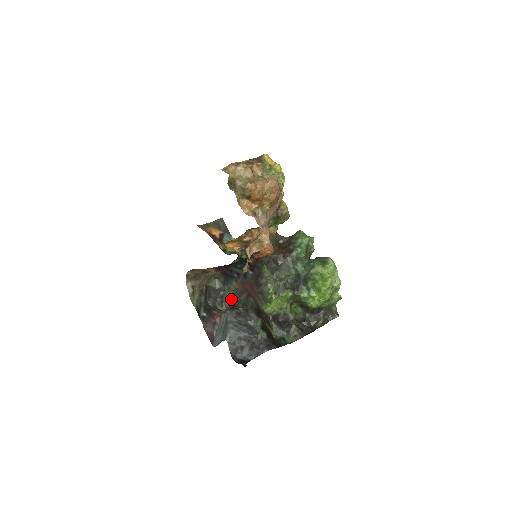
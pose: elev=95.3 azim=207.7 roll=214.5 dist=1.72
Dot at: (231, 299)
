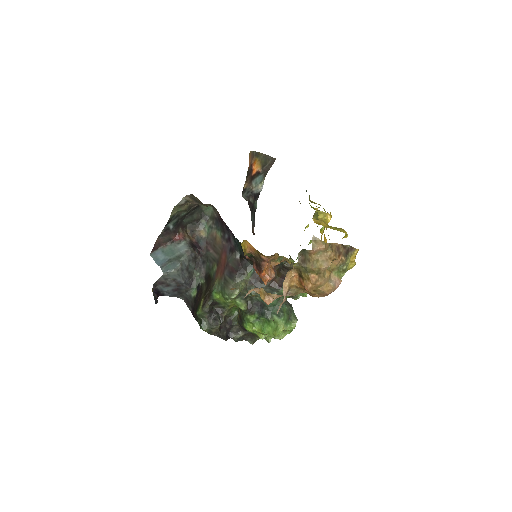
Dot at: (204, 236)
